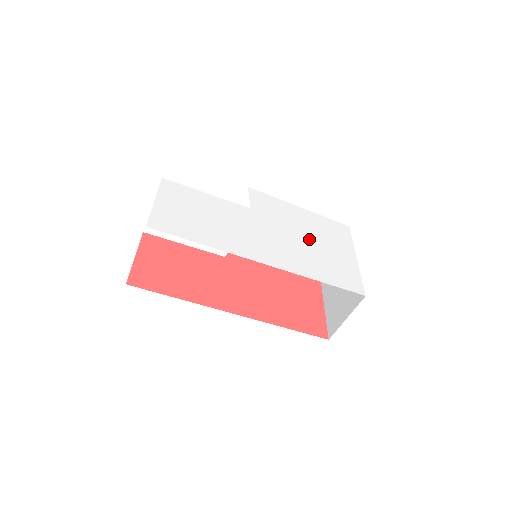
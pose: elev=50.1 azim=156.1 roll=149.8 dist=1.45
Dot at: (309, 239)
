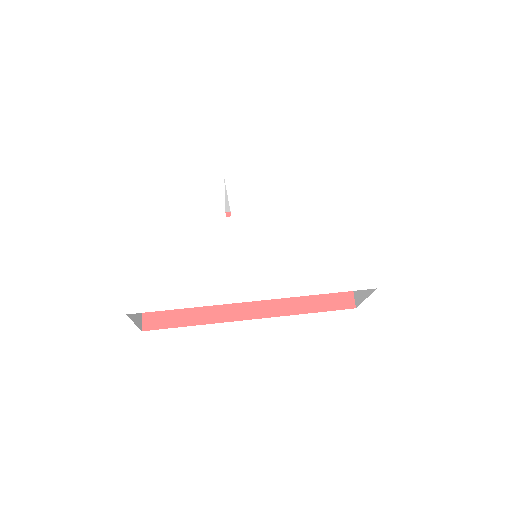
Dot at: (305, 229)
